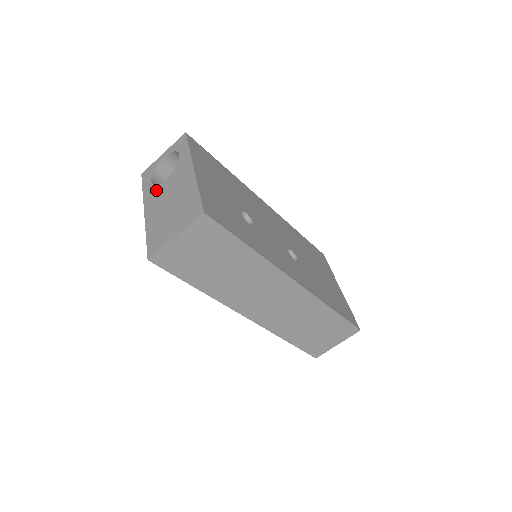
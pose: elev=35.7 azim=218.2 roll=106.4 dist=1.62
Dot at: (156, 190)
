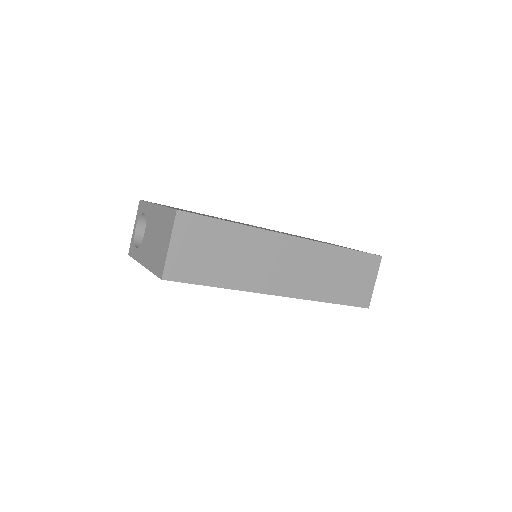
Dot at: (142, 246)
